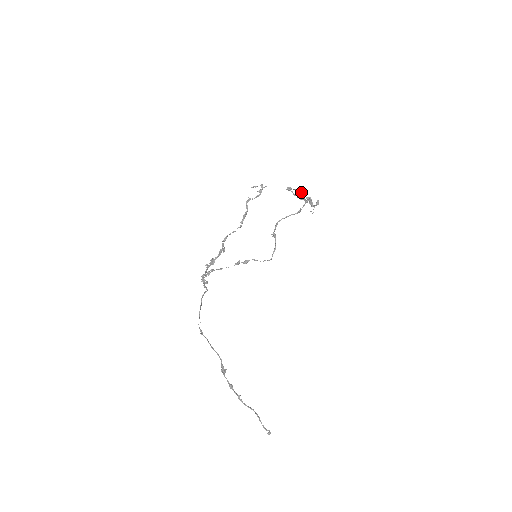
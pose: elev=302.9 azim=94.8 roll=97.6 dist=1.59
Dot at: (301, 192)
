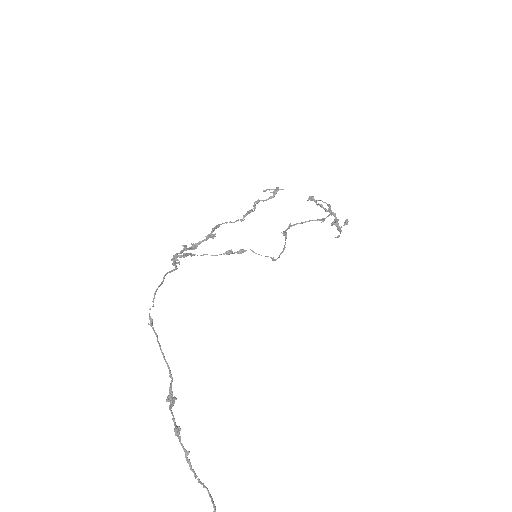
Dot at: occluded
